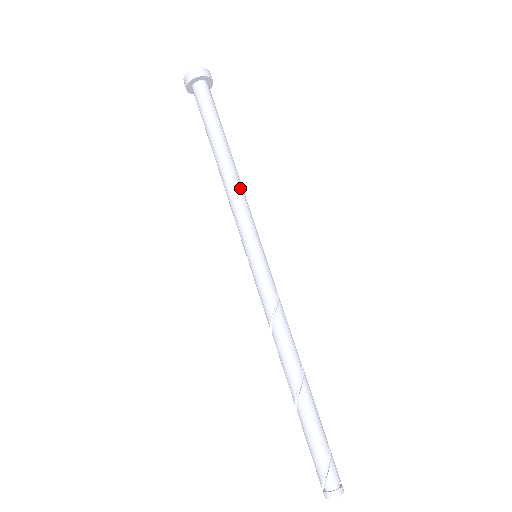
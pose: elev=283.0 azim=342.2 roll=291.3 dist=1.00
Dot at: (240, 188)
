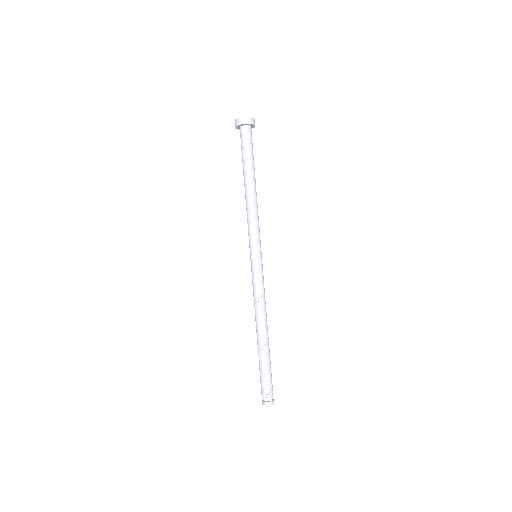
Dot at: occluded
